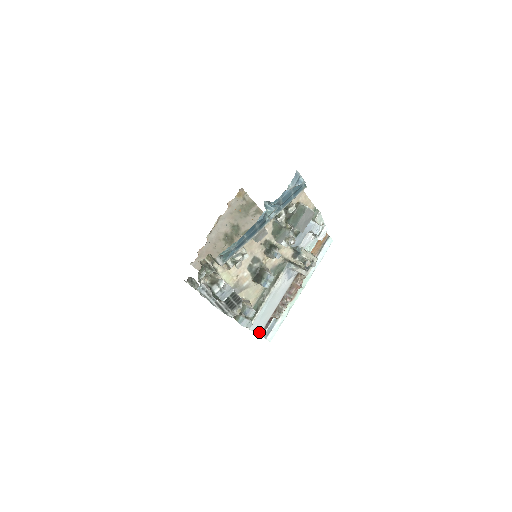
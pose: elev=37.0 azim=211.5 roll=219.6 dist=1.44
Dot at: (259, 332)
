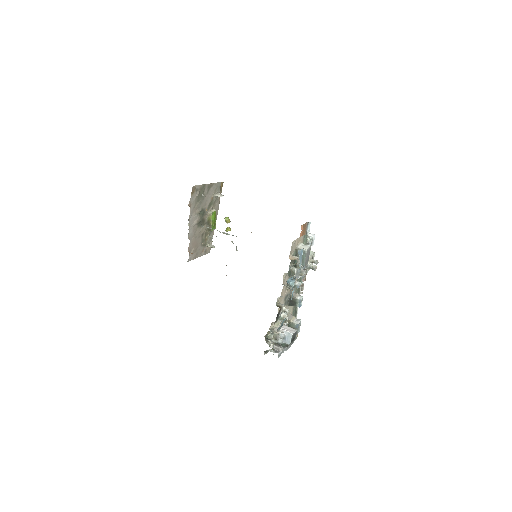
Dot at: occluded
